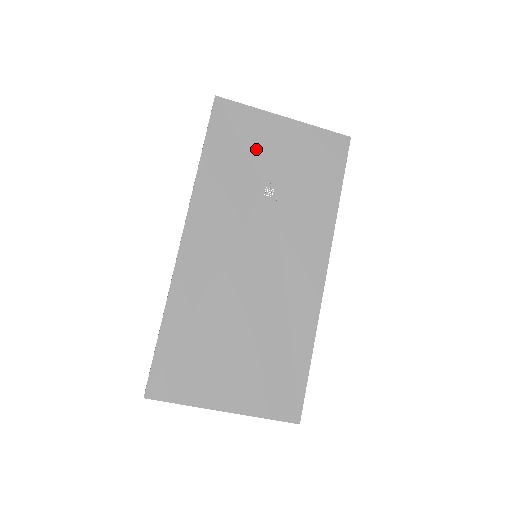
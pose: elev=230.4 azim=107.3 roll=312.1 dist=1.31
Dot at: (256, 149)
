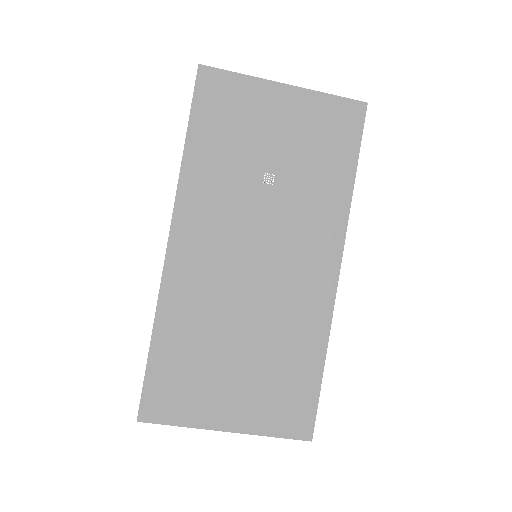
Dot at: (251, 127)
